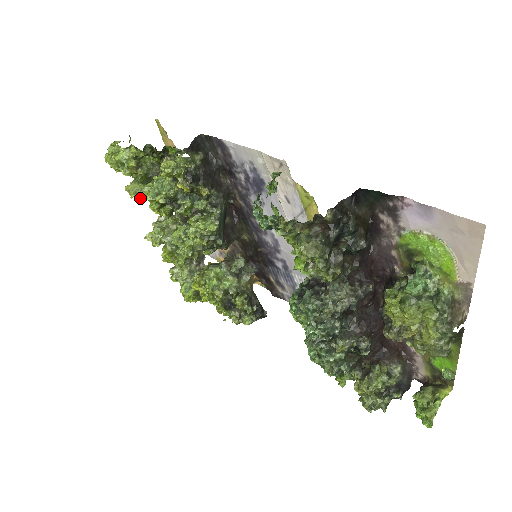
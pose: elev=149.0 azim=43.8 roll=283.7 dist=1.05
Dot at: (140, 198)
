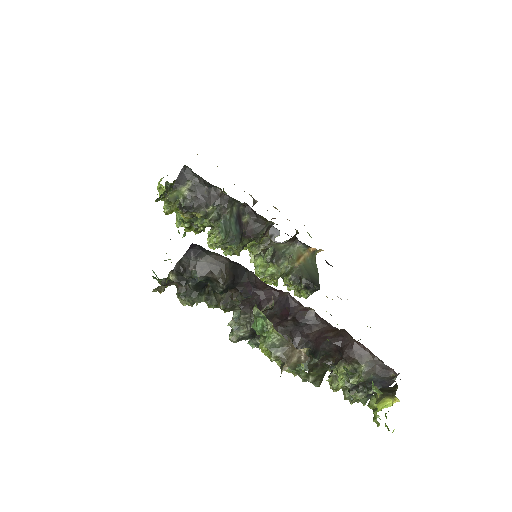
Dot at: occluded
